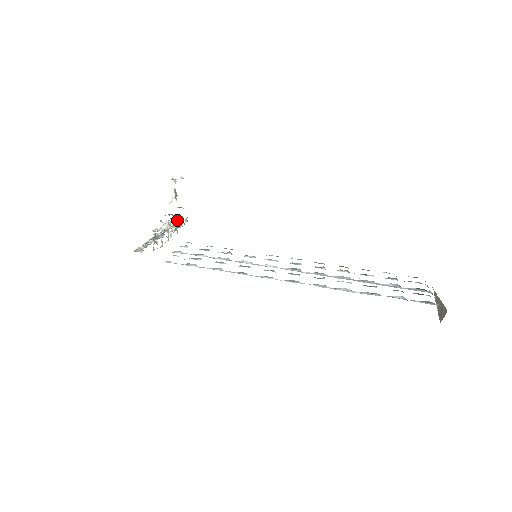
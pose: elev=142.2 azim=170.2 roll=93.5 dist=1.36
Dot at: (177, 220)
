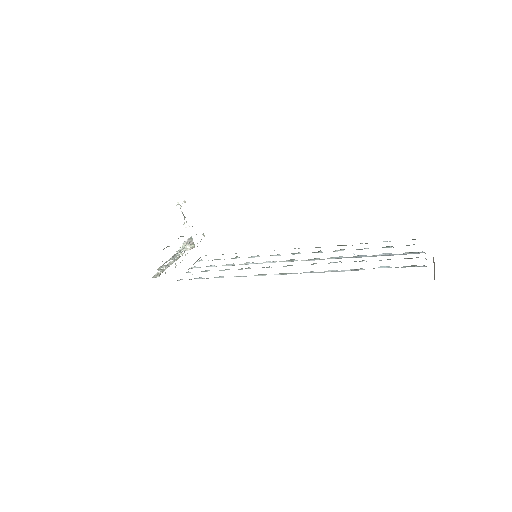
Dot at: (191, 239)
